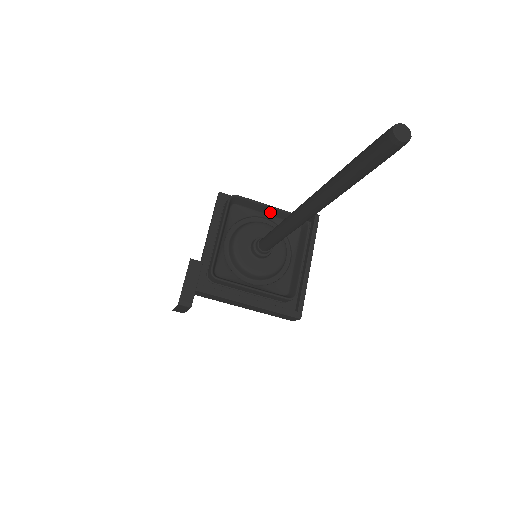
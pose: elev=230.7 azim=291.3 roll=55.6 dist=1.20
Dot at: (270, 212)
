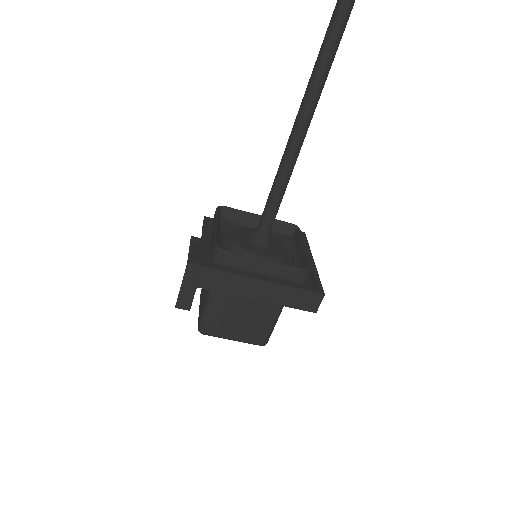
Dot at: (258, 223)
